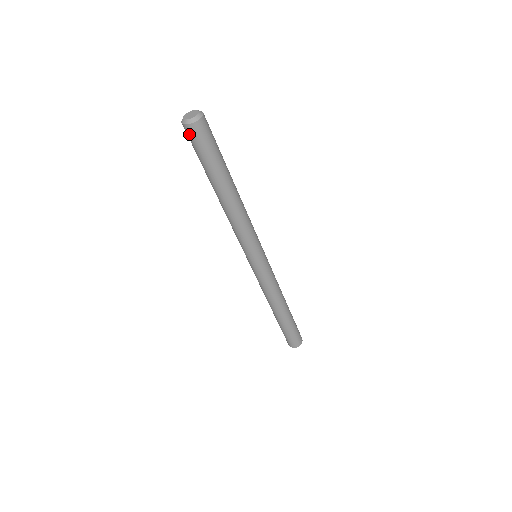
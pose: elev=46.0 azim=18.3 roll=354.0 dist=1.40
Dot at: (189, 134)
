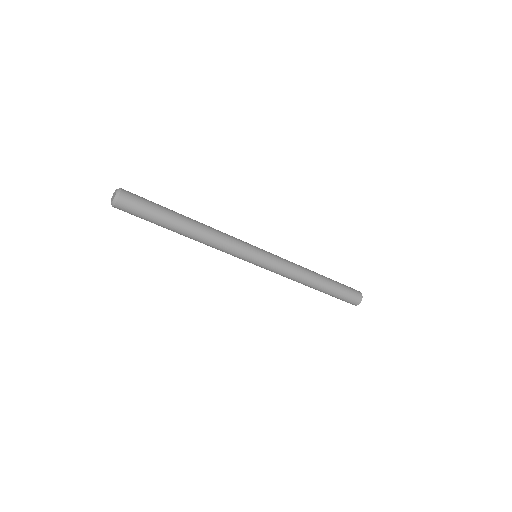
Dot at: (123, 210)
